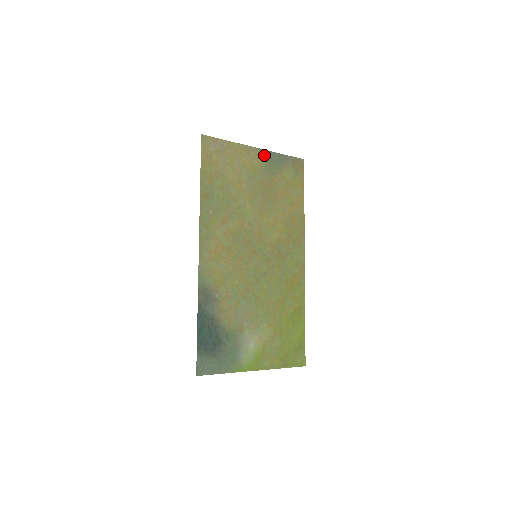
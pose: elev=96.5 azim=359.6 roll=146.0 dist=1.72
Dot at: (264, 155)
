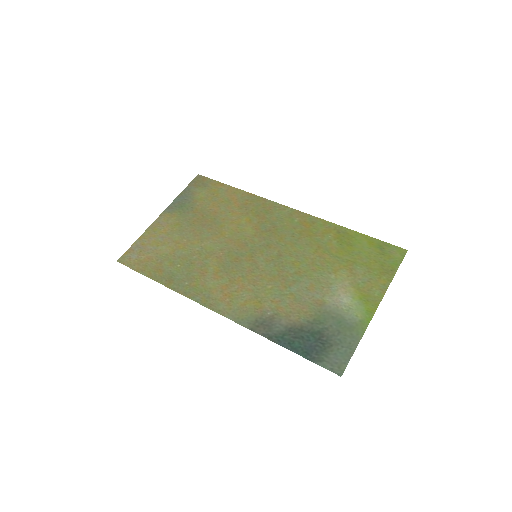
Dot at: (171, 210)
